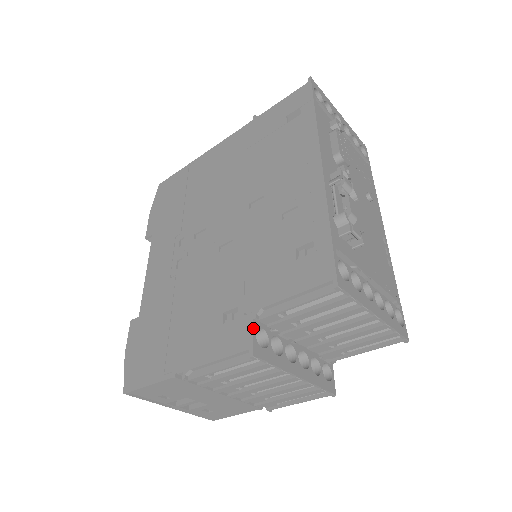
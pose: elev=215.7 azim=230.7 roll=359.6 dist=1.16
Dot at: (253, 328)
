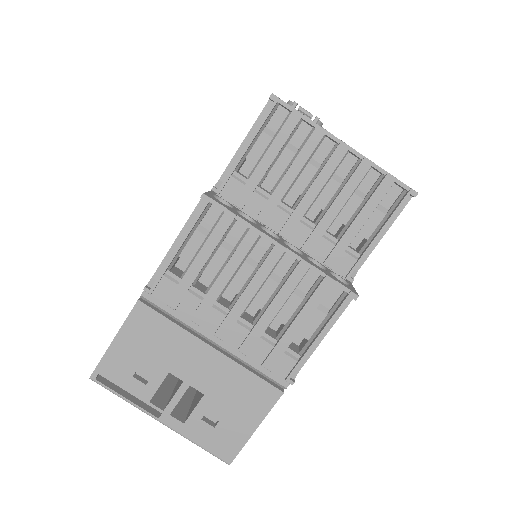
Dot at: (210, 192)
